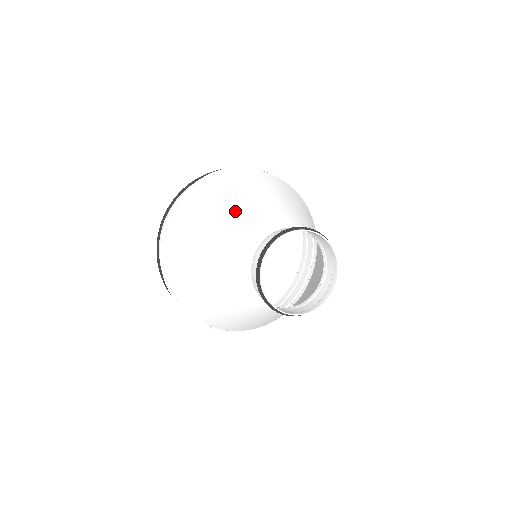
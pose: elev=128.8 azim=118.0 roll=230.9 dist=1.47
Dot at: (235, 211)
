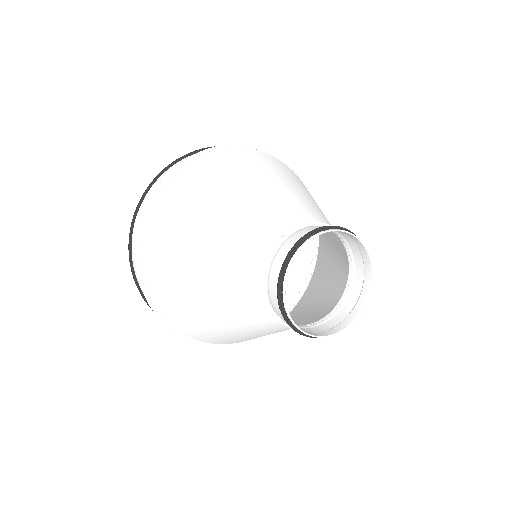
Dot at: (222, 219)
